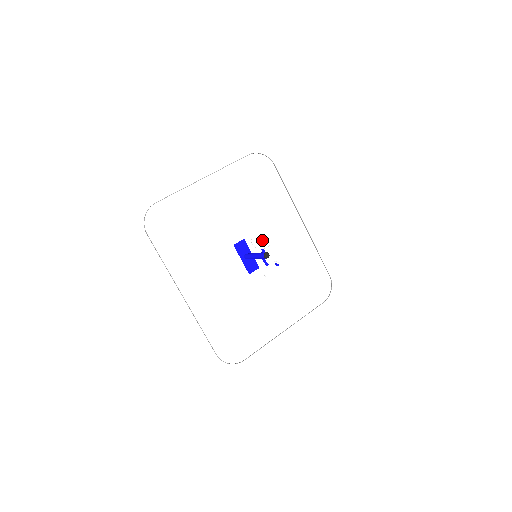
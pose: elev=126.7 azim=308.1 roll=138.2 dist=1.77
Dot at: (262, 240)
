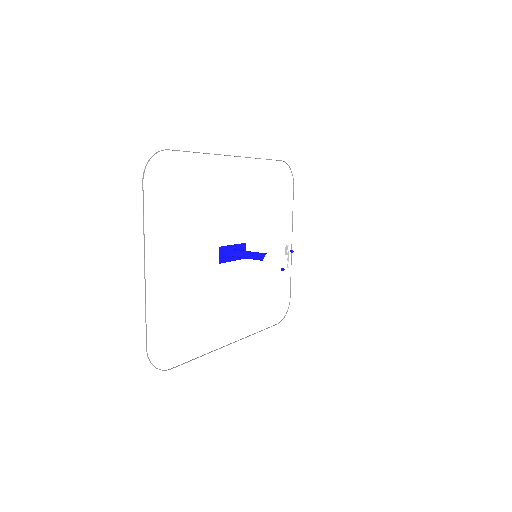
Dot at: (276, 262)
